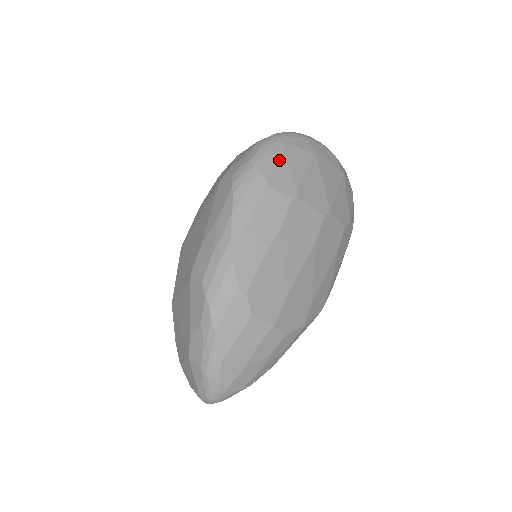
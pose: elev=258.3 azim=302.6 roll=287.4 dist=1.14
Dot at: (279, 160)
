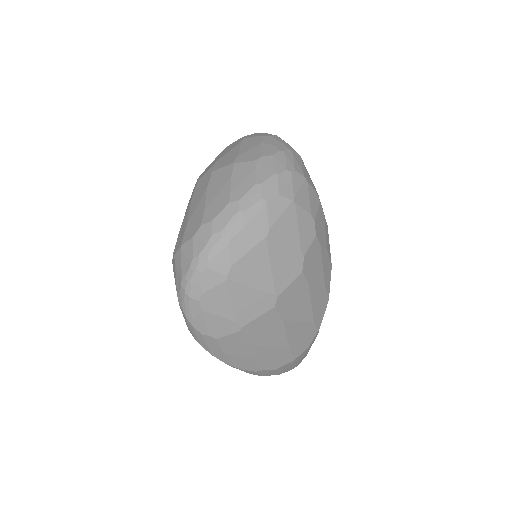
Dot at: (205, 317)
